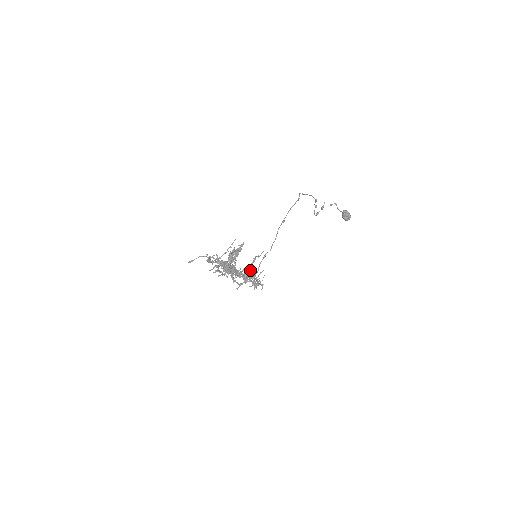
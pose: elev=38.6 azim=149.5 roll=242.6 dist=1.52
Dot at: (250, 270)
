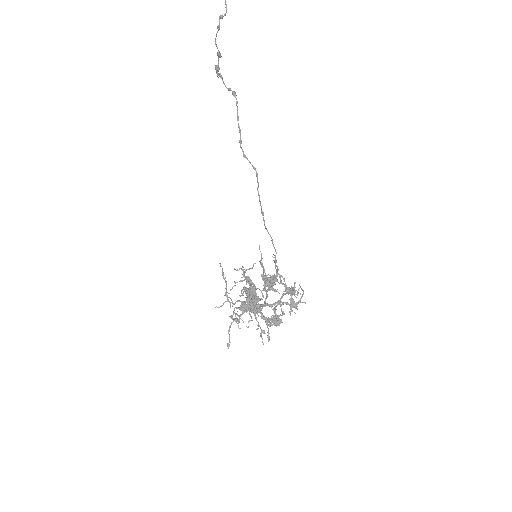
Dot at: (270, 280)
